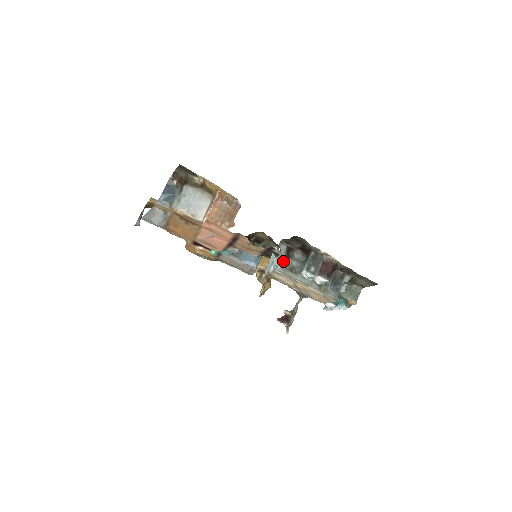
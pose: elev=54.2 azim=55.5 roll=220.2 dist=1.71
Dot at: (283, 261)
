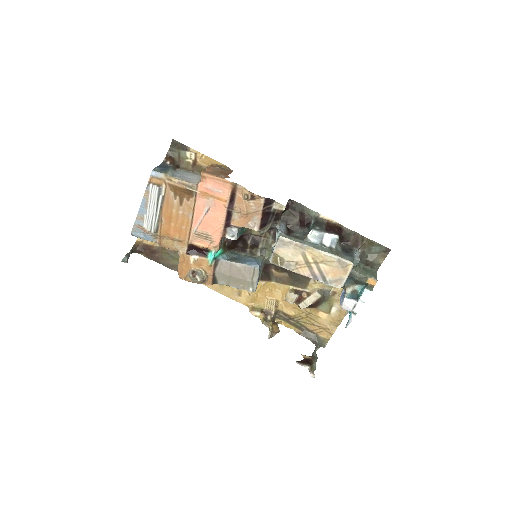
Dot at: occluded
